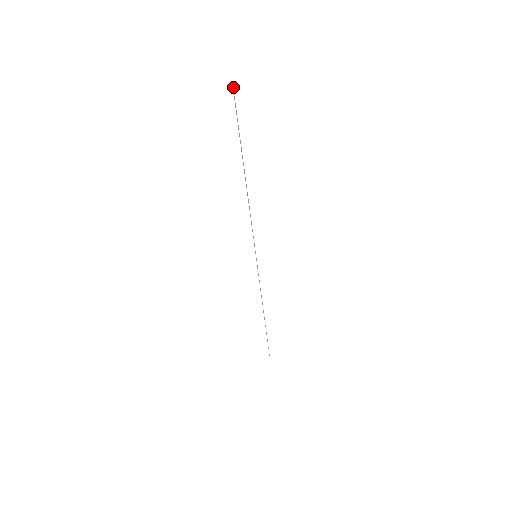
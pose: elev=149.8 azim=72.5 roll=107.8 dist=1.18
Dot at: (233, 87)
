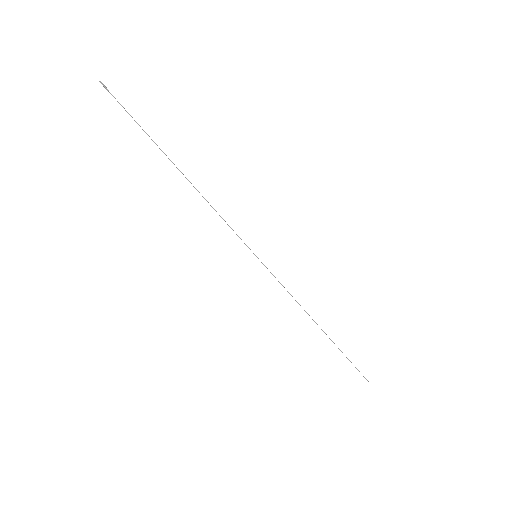
Dot at: occluded
